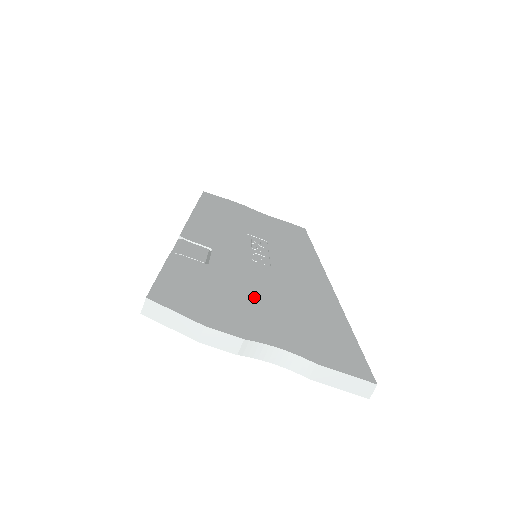
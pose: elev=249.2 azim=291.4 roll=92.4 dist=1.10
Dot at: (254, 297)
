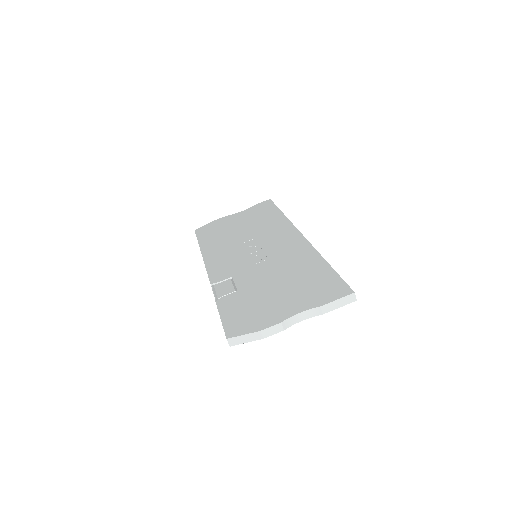
Dot at: (272, 291)
